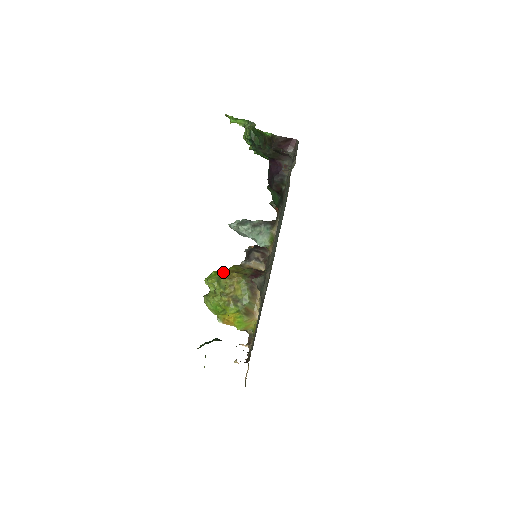
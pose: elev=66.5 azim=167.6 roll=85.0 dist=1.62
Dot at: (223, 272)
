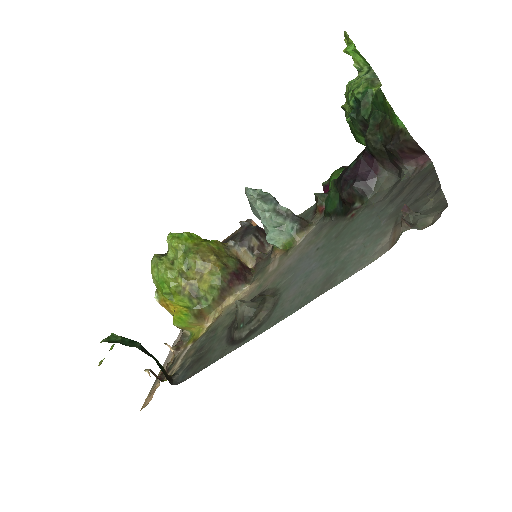
Dot at: (199, 243)
